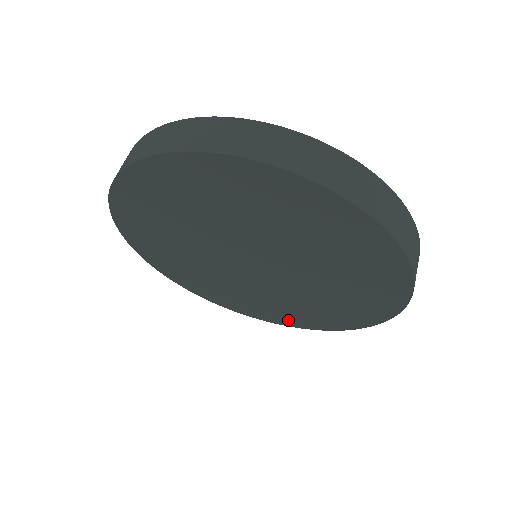
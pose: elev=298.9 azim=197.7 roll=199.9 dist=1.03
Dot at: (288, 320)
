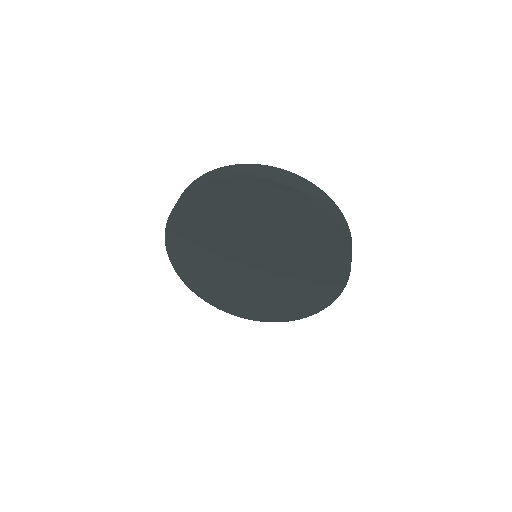
Dot at: (276, 315)
